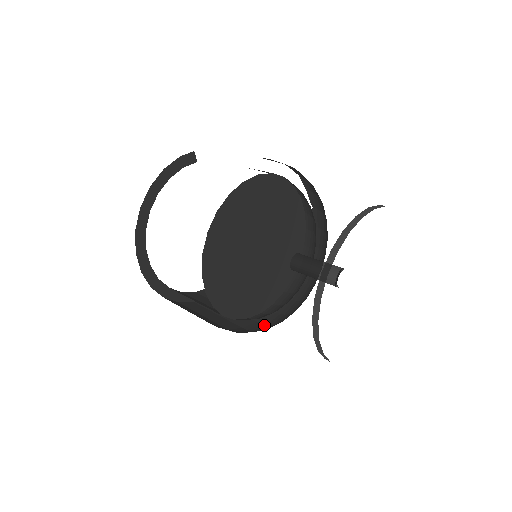
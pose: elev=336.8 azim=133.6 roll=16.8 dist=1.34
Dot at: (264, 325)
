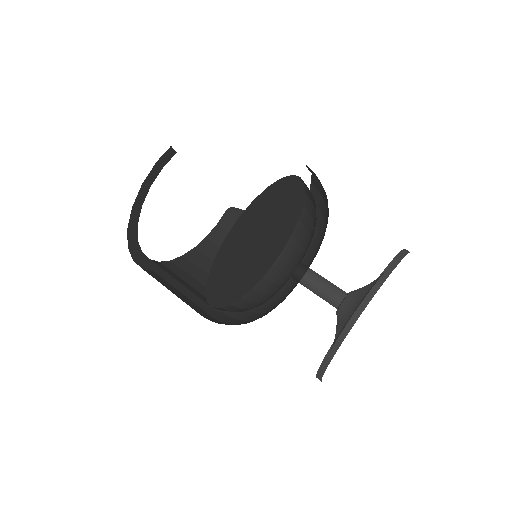
Dot at: occluded
